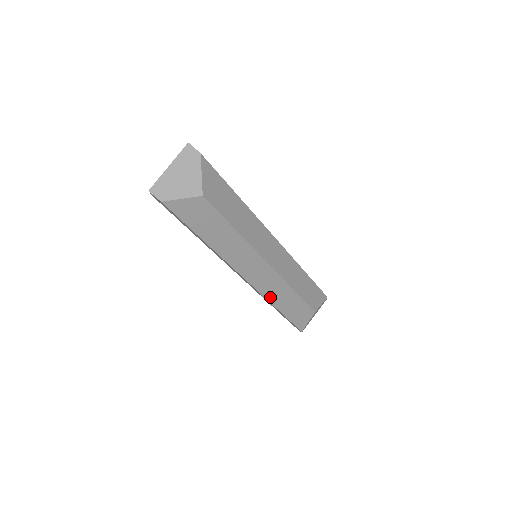
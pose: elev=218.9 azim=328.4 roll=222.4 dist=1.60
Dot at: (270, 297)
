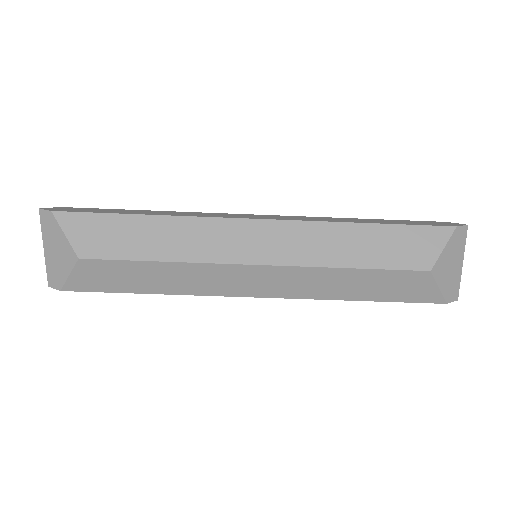
Dot at: (324, 295)
